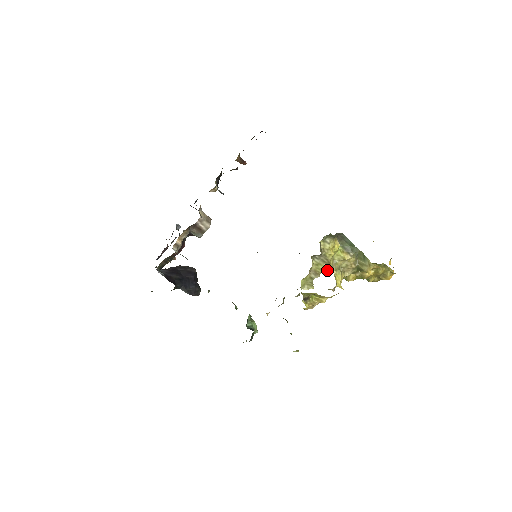
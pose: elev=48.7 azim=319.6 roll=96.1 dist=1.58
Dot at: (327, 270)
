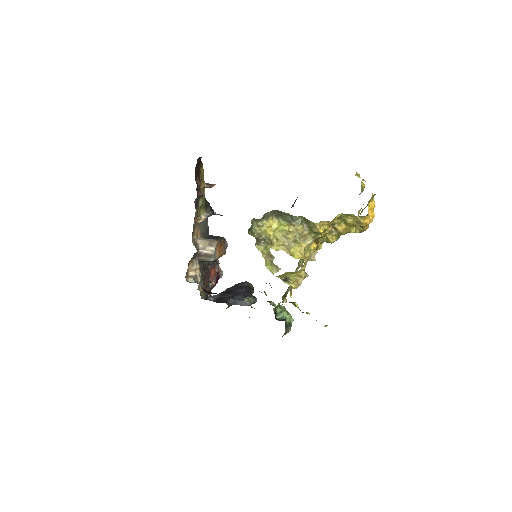
Dot at: occluded
